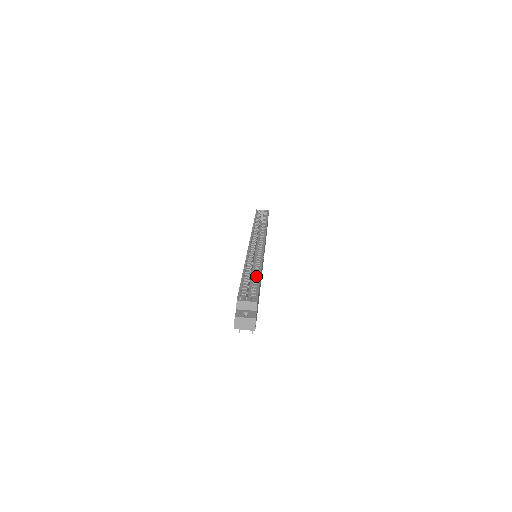
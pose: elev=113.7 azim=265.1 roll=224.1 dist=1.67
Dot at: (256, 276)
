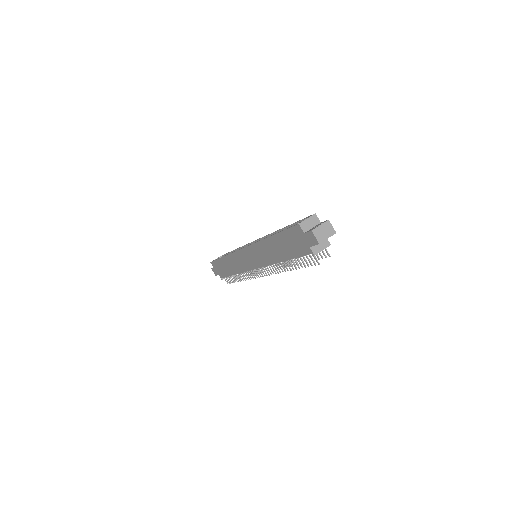
Dot at: occluded
